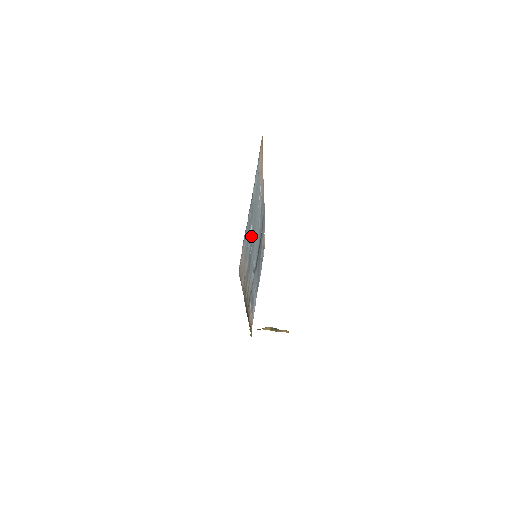
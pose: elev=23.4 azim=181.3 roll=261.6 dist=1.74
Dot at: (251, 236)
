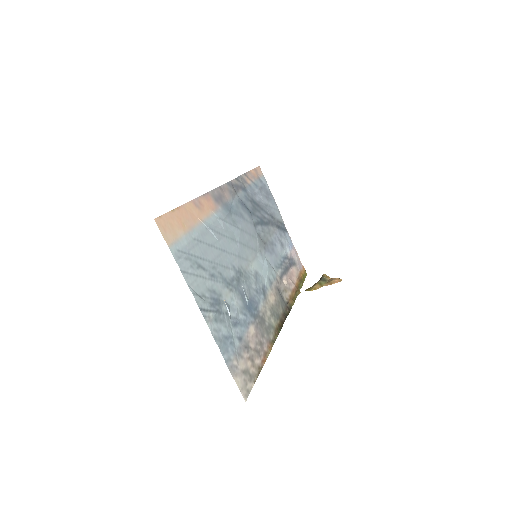
Dot at: (234, 300)
